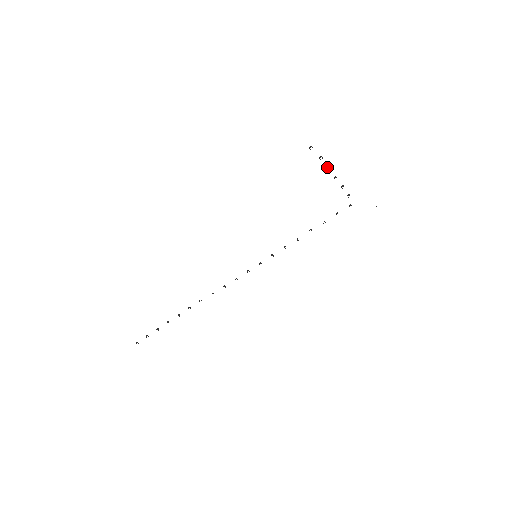
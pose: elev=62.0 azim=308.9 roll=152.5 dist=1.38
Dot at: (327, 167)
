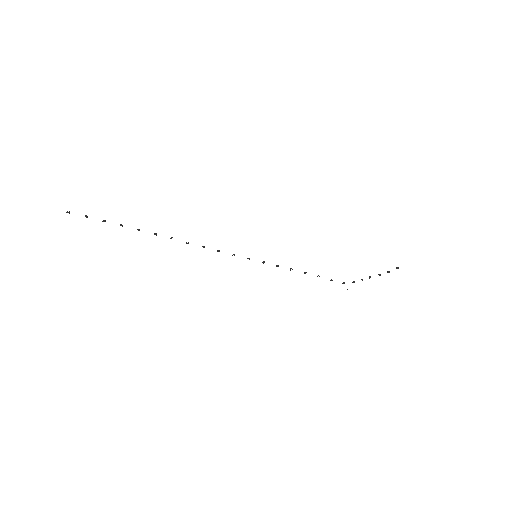
Dot at: (380, 274)
